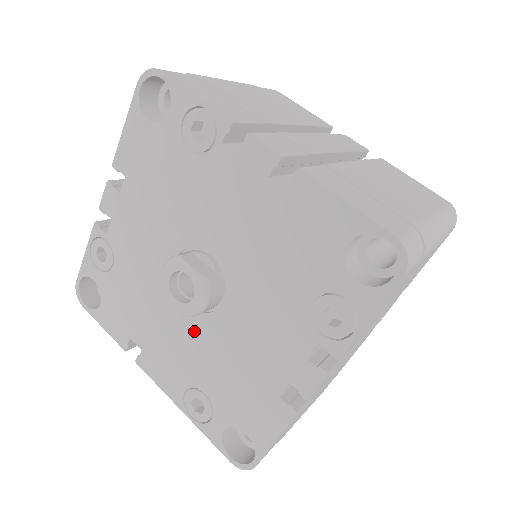
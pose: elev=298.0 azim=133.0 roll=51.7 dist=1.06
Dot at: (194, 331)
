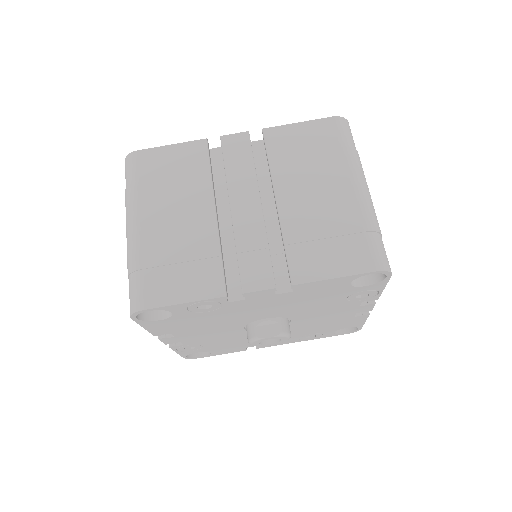
Dot at: occluded
